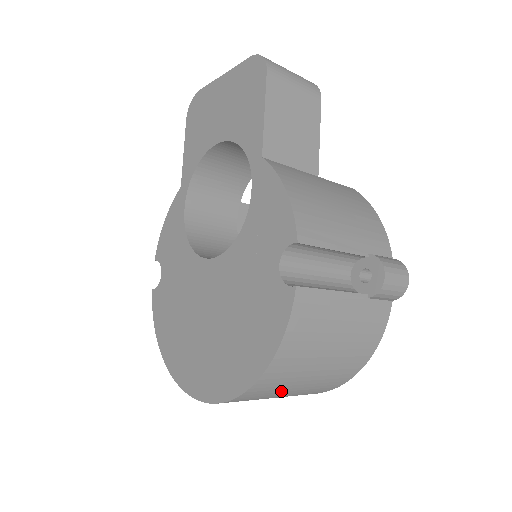
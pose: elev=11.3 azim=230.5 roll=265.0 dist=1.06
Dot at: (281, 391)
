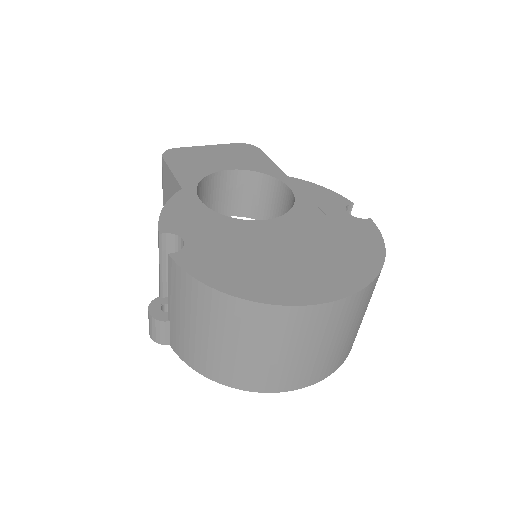
Dot at: (364, 310)
